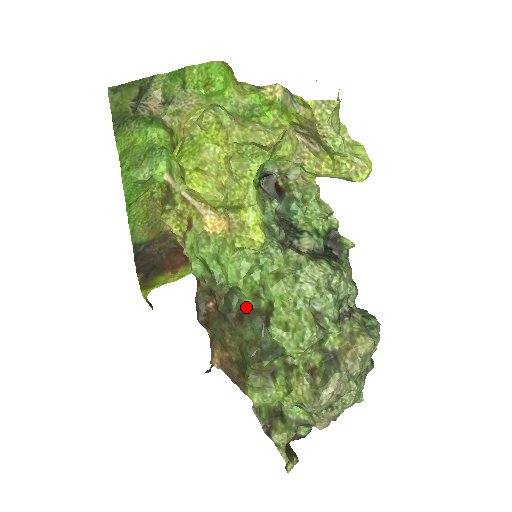
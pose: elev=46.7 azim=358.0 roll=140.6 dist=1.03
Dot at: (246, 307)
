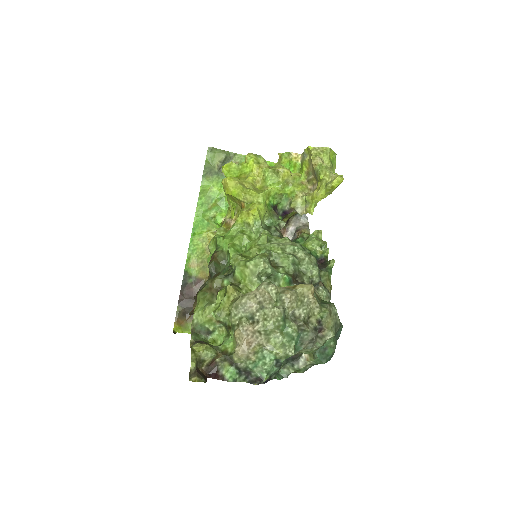
Dot at: occluded
